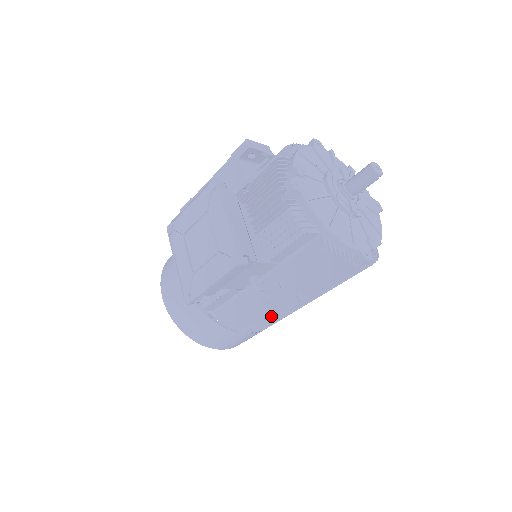
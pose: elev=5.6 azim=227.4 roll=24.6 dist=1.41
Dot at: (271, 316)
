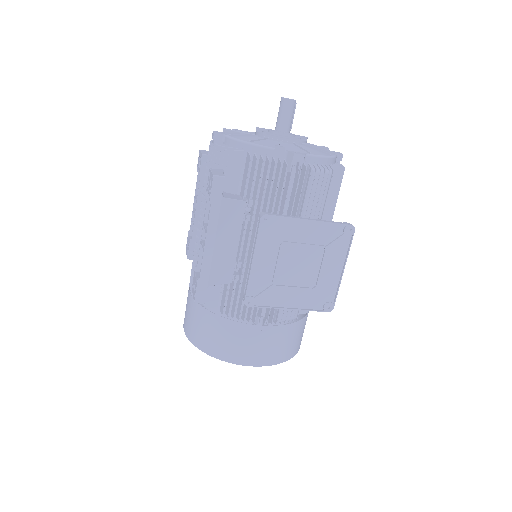
Dot at: occluded
